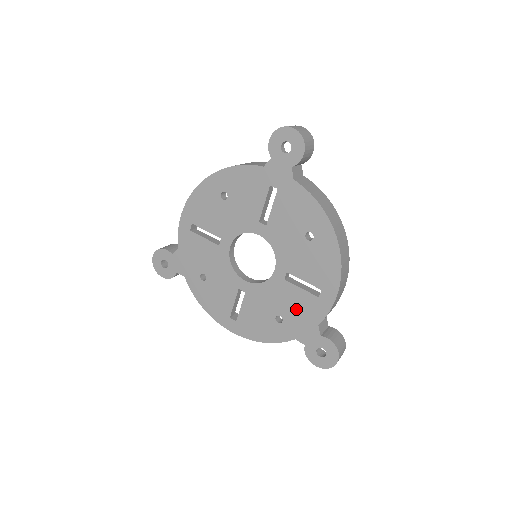
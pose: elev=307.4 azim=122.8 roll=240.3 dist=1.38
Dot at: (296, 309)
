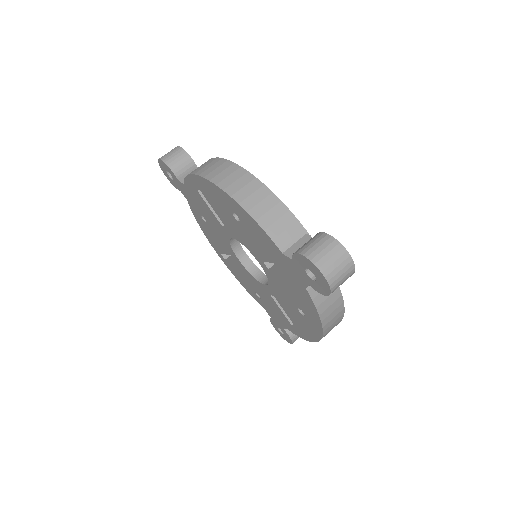
Dot at: (273, 308)
